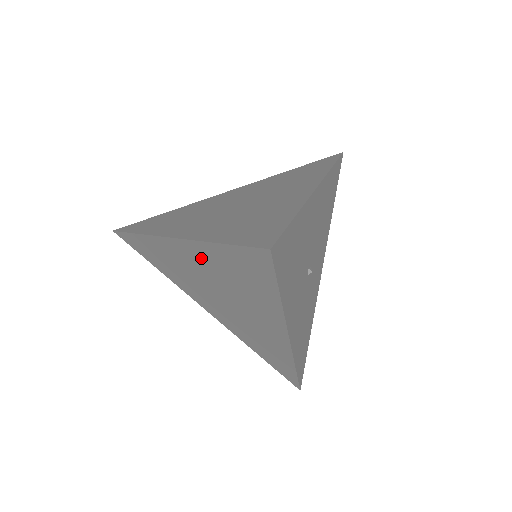
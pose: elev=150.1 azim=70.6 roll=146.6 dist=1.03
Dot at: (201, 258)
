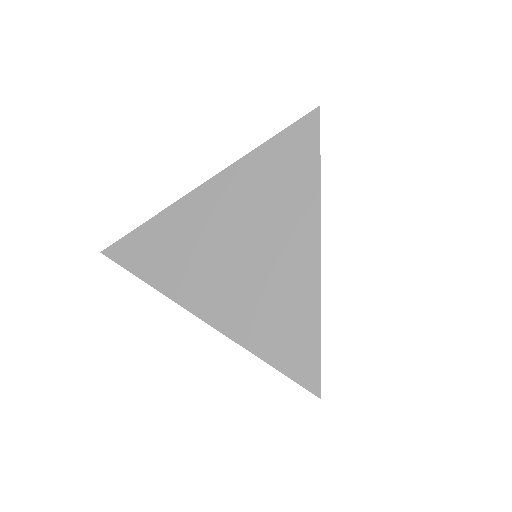
Dot at: (237, 184)
